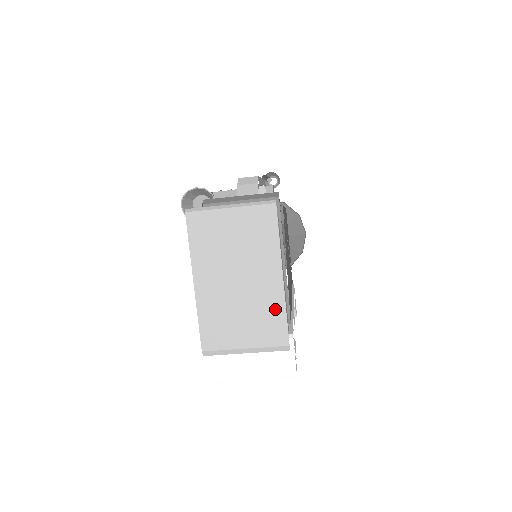
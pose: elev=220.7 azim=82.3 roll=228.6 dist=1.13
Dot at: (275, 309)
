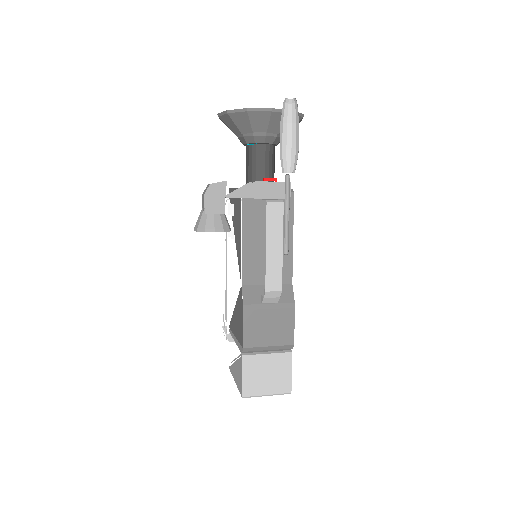
Dot at: occluded
